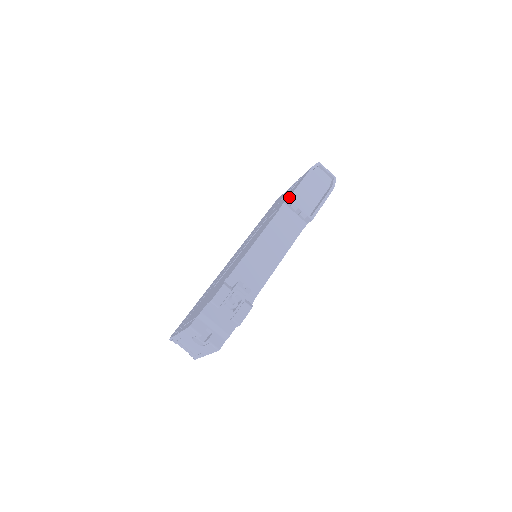
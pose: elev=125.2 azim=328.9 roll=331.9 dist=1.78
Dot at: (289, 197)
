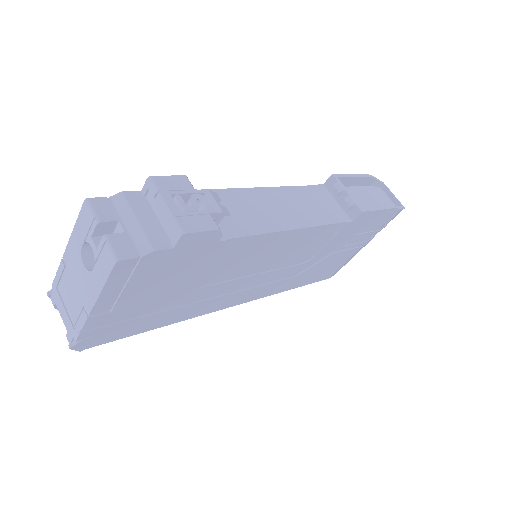
Dot at: (334, 174)
